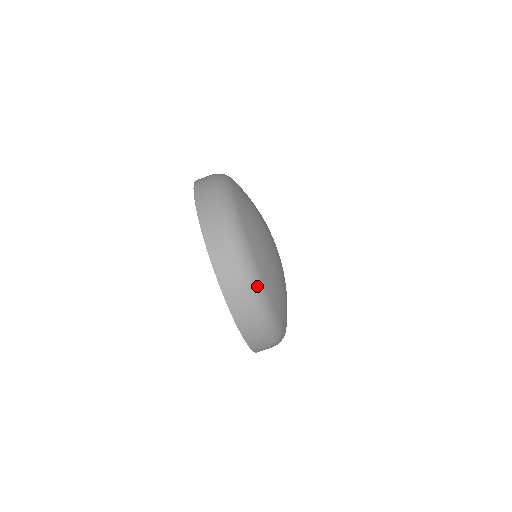
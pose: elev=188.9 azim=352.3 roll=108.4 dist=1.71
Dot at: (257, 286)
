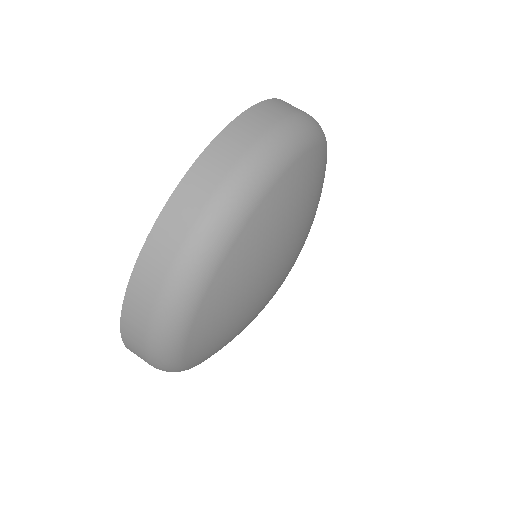
Dot at: (172, 370)
